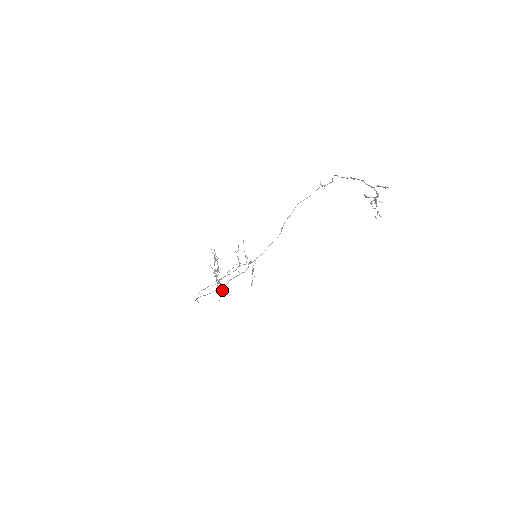
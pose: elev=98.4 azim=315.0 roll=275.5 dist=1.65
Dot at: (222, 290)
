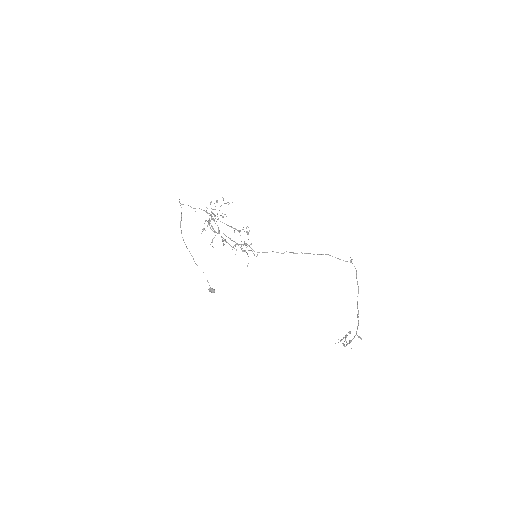
Dot at: (211, 289)
